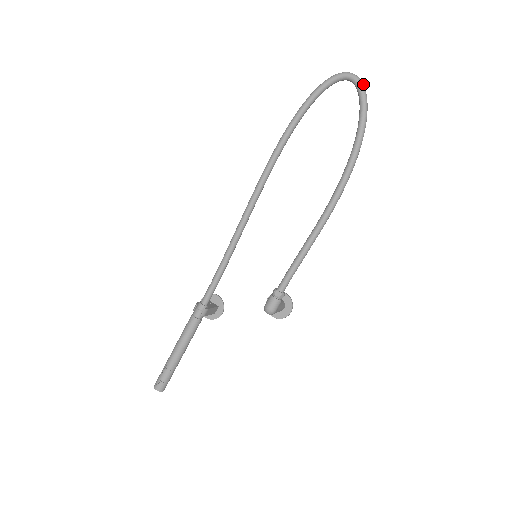
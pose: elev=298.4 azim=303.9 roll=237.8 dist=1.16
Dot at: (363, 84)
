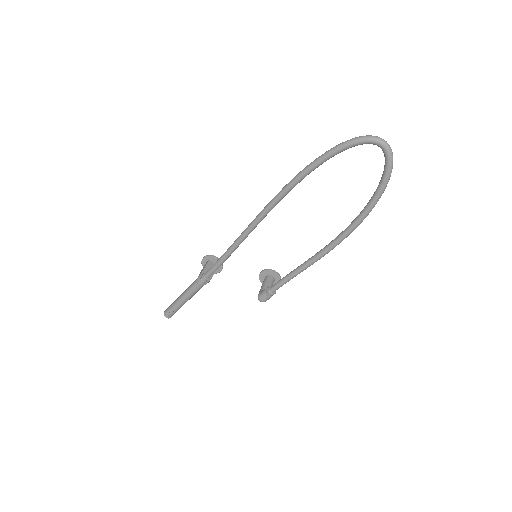
Dot at: occluded
